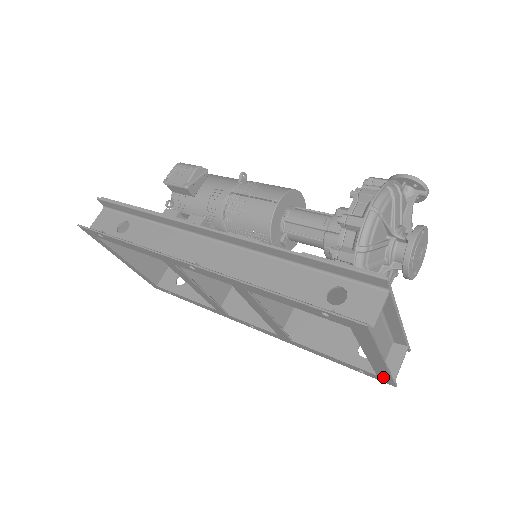
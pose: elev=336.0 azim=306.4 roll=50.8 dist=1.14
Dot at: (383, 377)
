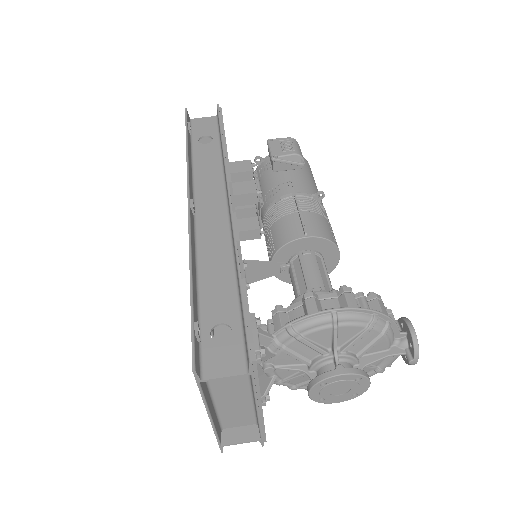
Dot at: occluded
